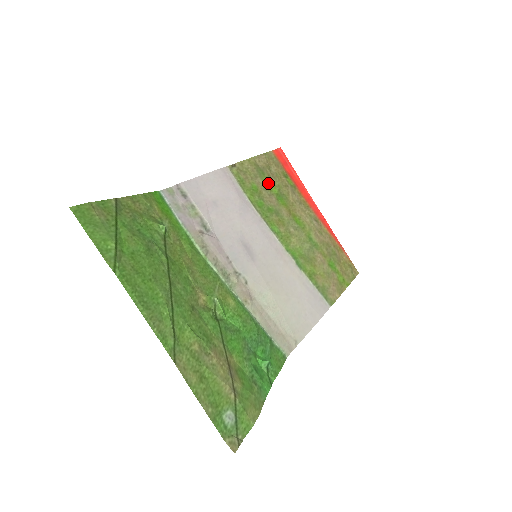
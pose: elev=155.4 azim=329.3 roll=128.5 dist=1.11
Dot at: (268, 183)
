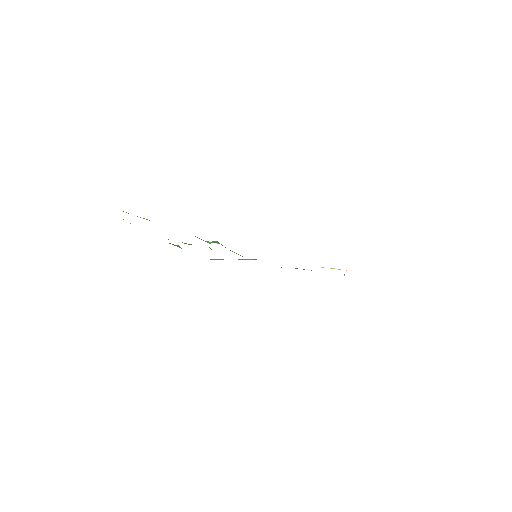
Dot at: occluded
